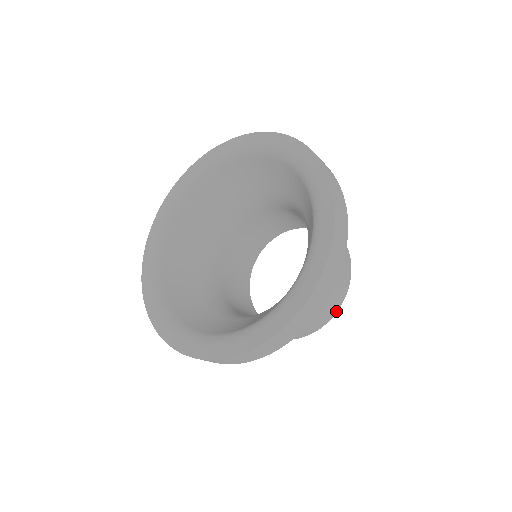
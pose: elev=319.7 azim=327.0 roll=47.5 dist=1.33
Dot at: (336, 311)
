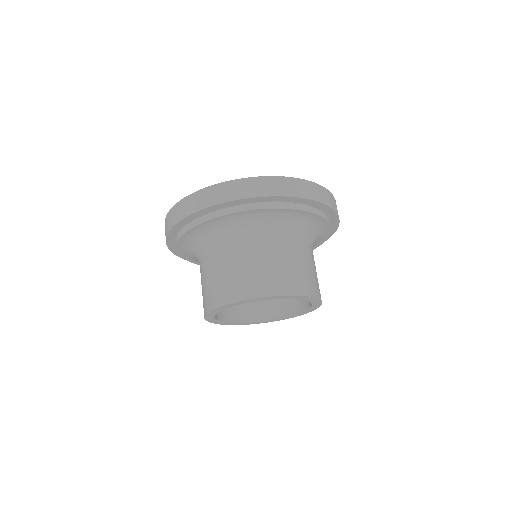
Dot at: (267, 295)
